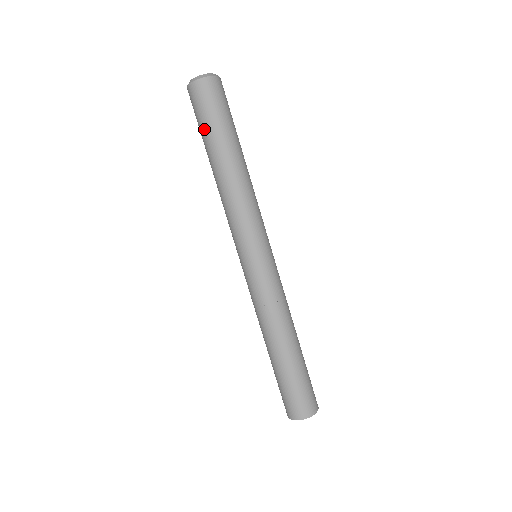
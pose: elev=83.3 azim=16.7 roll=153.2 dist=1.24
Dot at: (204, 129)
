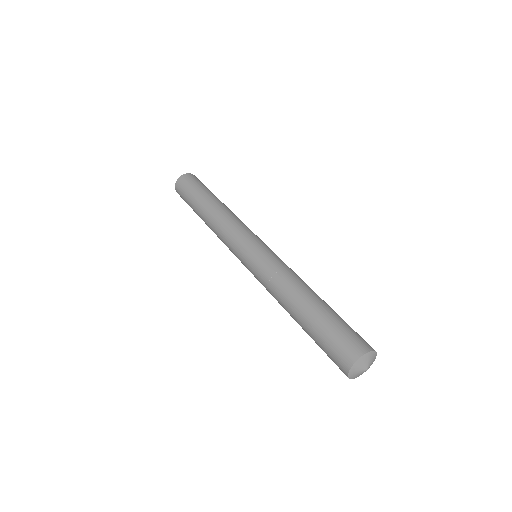
Dot at: (190, 198)
